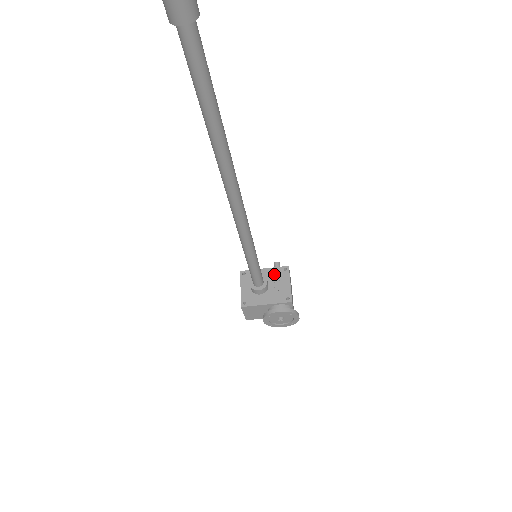
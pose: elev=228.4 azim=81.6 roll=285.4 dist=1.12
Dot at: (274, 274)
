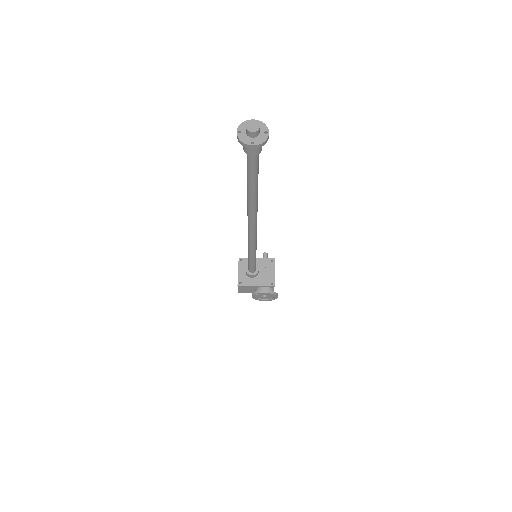
Dot at: (263, 263)
